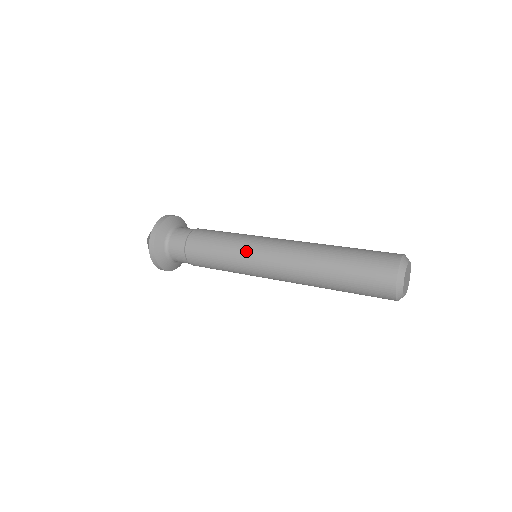
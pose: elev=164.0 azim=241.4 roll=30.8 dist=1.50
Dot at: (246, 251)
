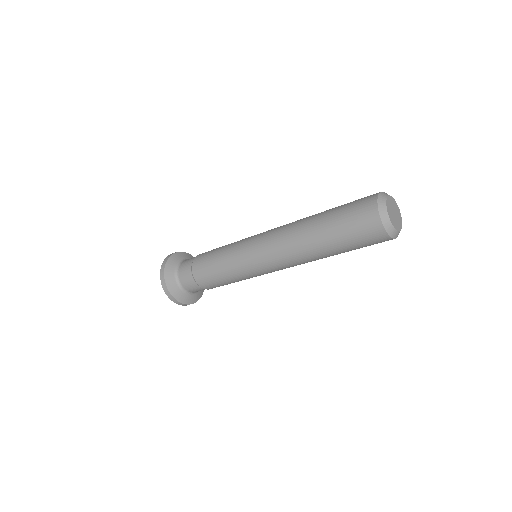
Dot at: occluded
